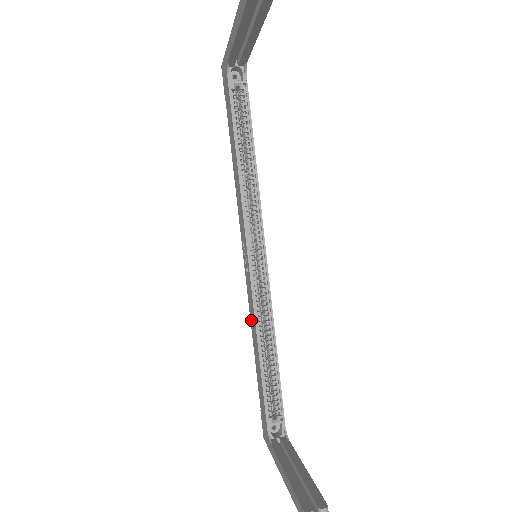
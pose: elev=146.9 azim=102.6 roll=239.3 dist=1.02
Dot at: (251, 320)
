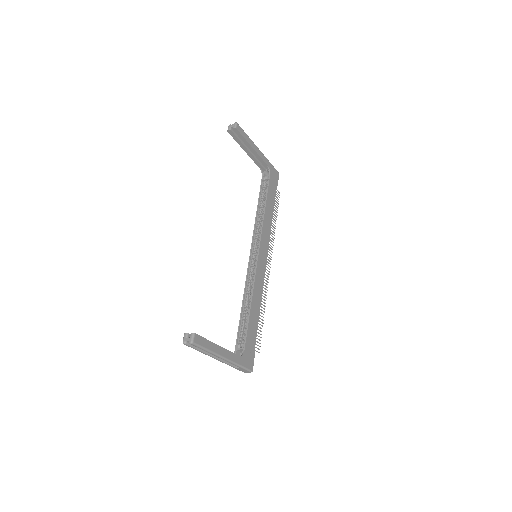
Dot at: occluded
